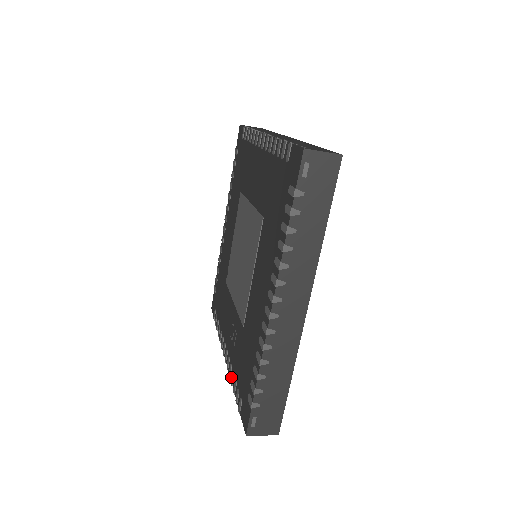
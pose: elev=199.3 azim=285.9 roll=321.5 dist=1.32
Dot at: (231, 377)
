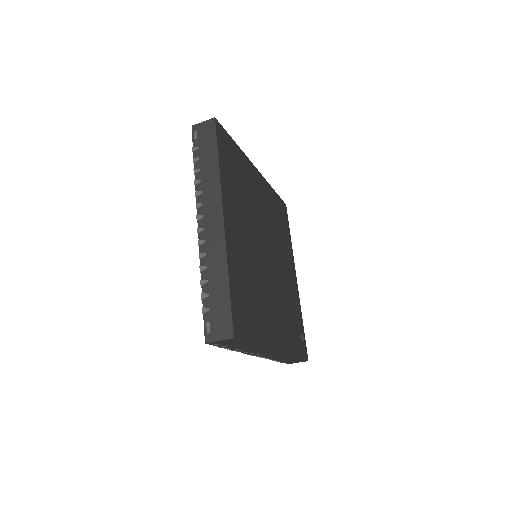
Dot at: occluded
